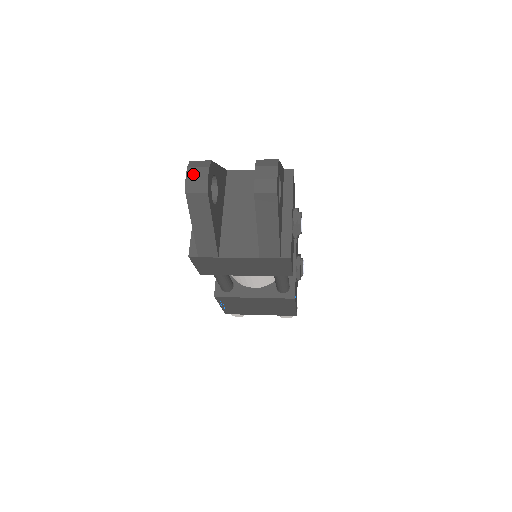
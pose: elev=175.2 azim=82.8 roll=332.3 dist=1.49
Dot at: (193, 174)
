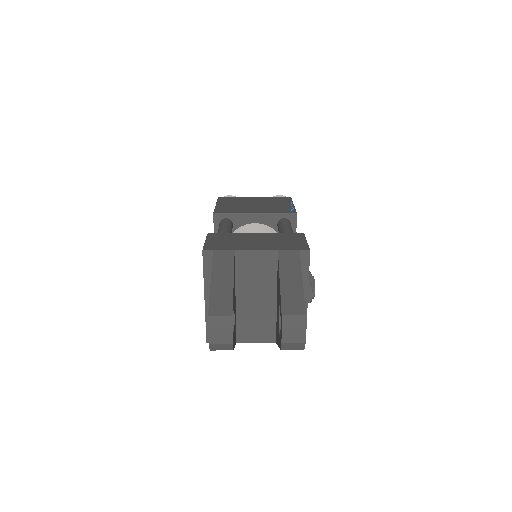
Dot at: (216, 337)
